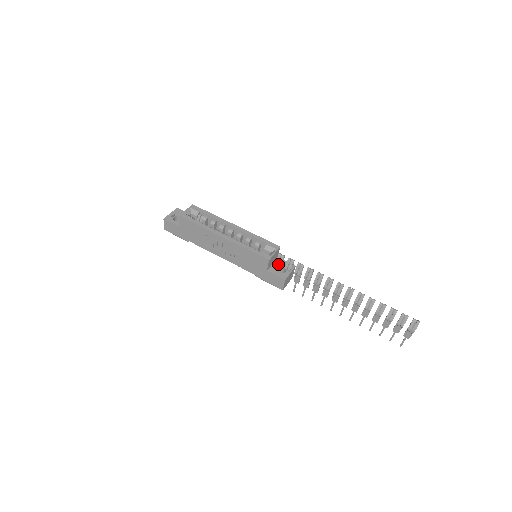
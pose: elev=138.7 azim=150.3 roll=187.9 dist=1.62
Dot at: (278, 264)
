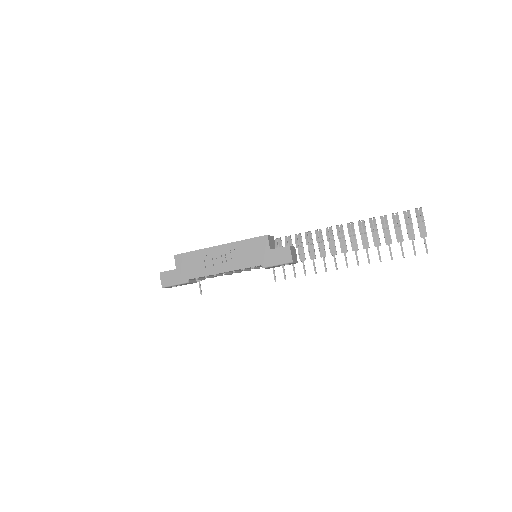
Dot at: occluded
